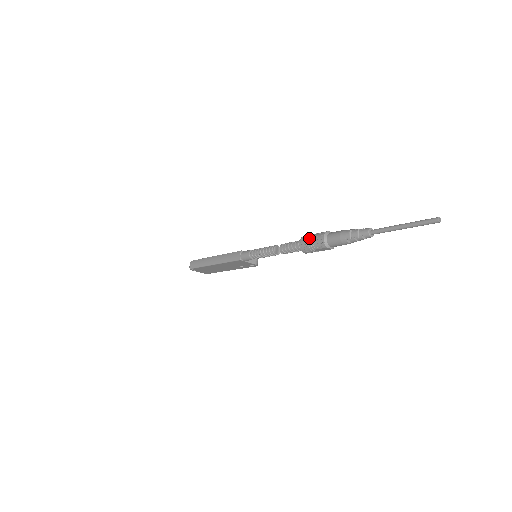
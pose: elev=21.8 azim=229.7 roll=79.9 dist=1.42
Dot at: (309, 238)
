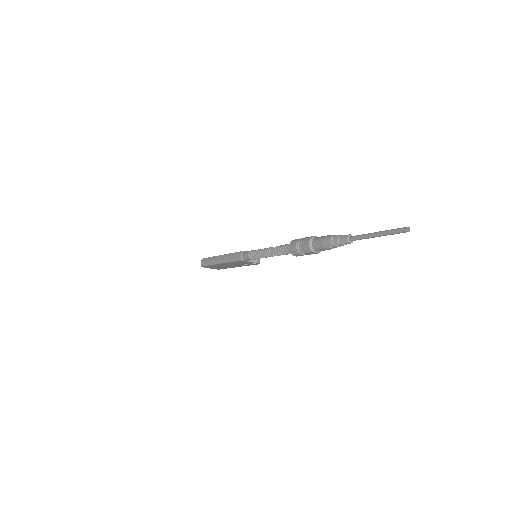
Dot at: (297, 243)
